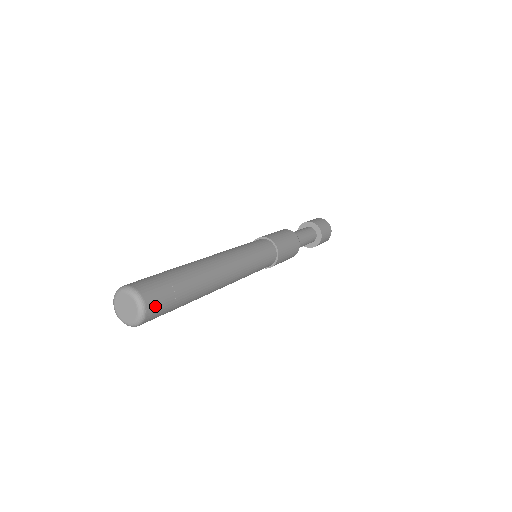
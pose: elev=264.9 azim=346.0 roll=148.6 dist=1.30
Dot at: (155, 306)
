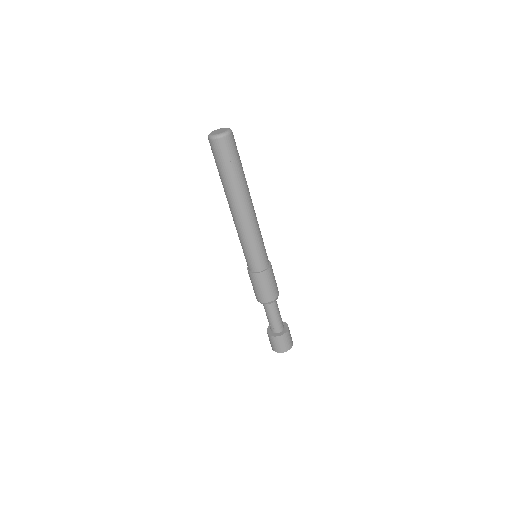
Dot at: (230, 143)
